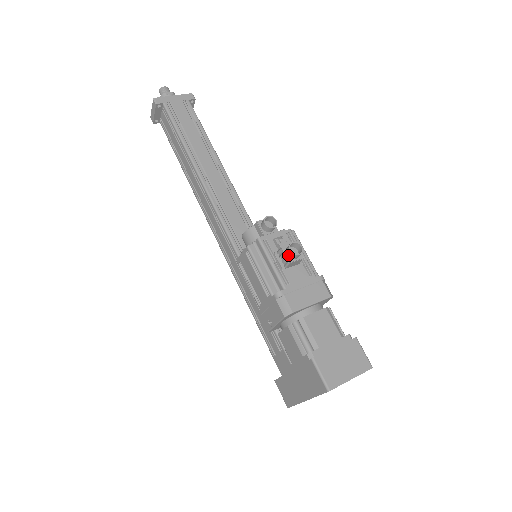
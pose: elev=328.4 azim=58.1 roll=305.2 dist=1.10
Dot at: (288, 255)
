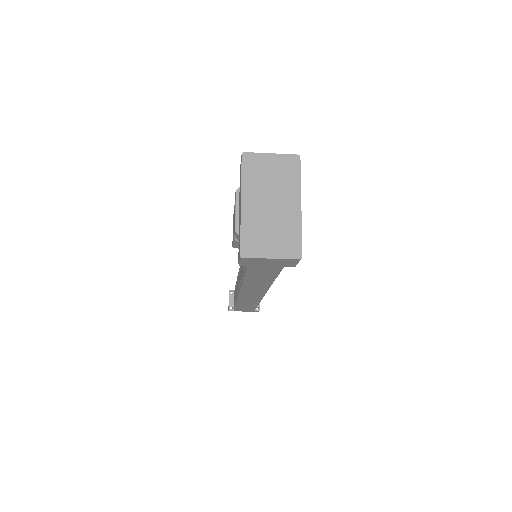
Dot at: occluded
